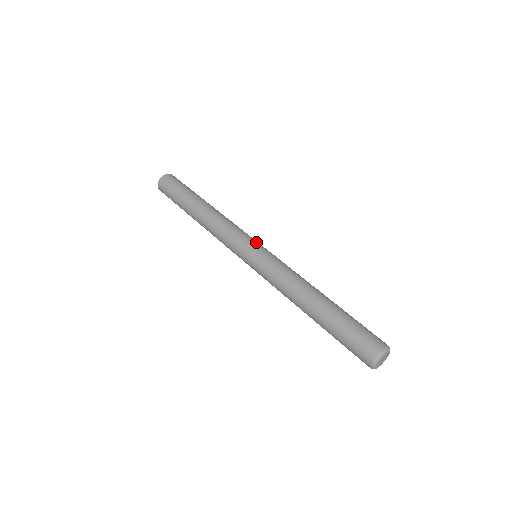
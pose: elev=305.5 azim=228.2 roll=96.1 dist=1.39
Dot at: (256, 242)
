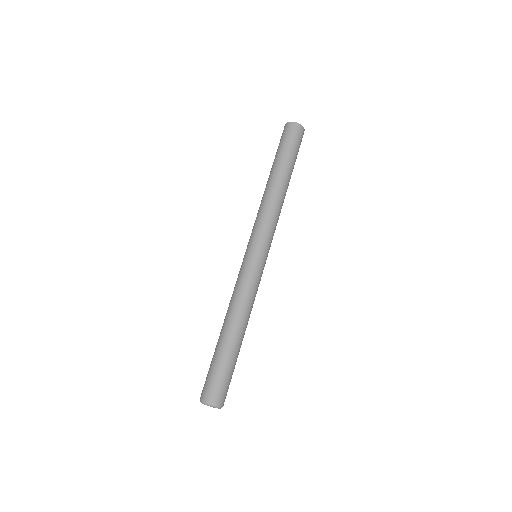
Dot at: (265, 249)
